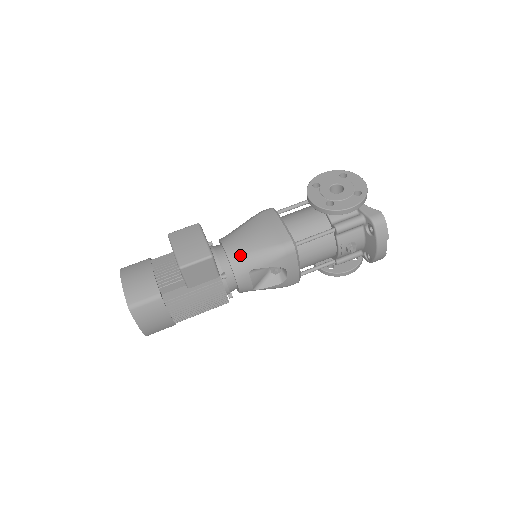
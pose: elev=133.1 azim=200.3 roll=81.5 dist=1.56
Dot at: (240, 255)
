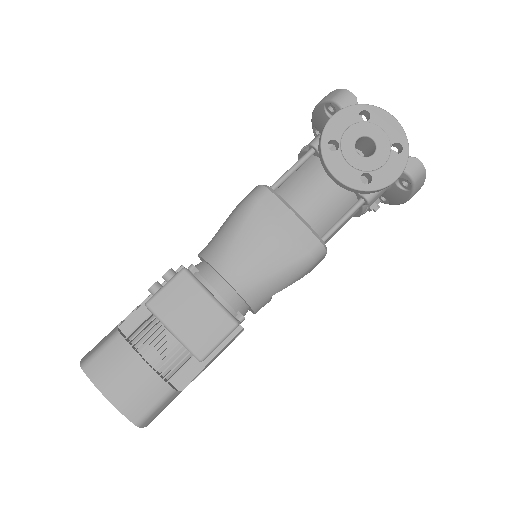
Dot at: (256, 286)
